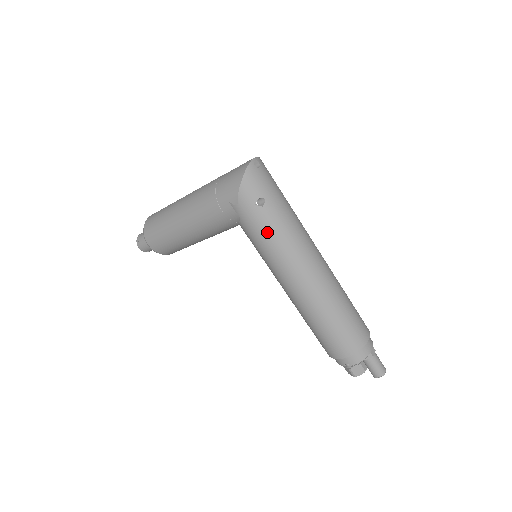
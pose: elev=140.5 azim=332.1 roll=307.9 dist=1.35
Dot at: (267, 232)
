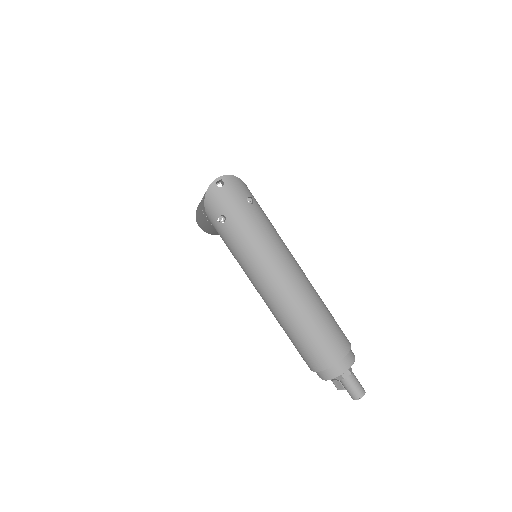
Dot at: (231, 246)
